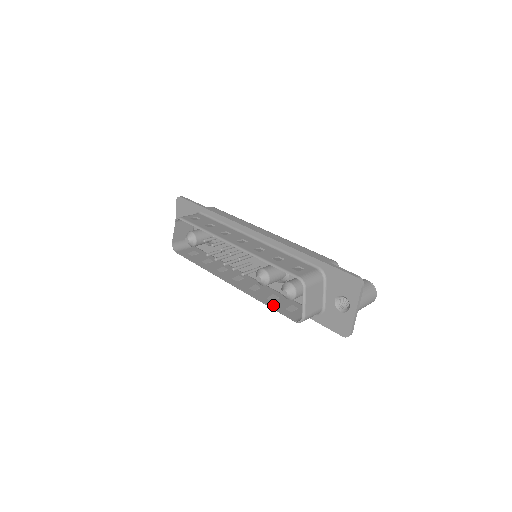
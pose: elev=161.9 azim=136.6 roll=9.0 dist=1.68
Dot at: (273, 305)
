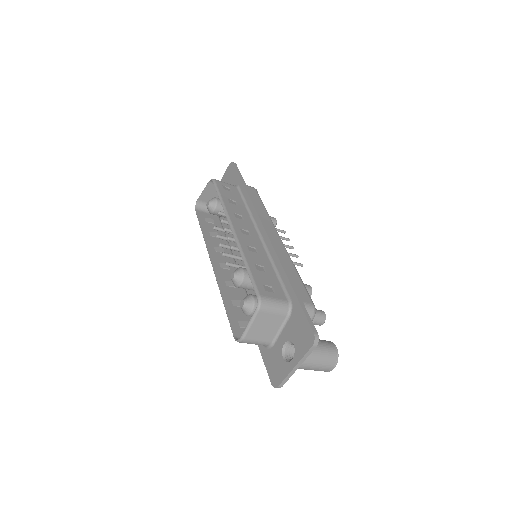
Dot at: (230, 309)
